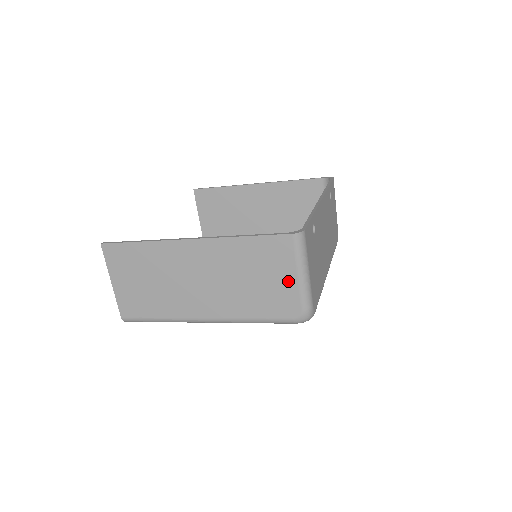
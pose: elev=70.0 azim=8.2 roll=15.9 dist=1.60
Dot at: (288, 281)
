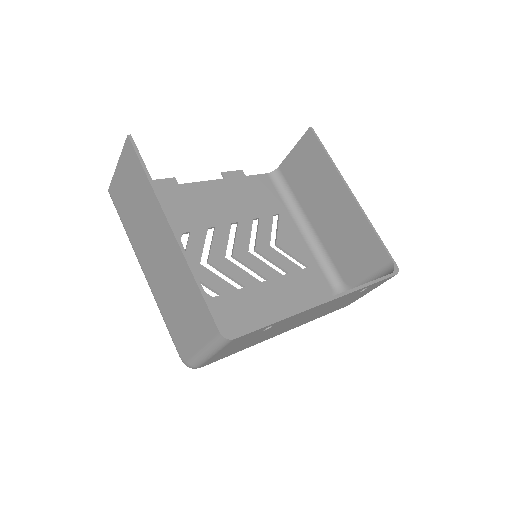
Dot at: (194, 341)
